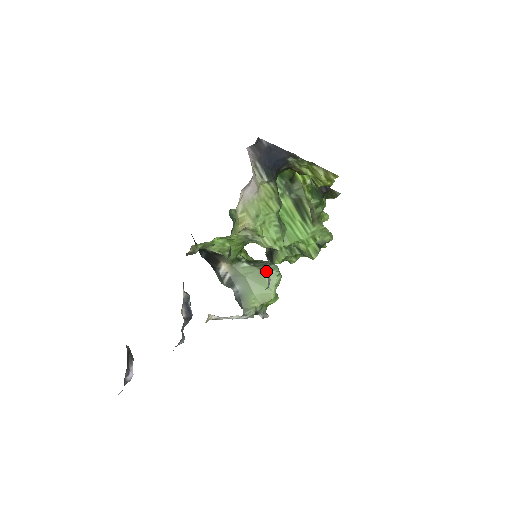
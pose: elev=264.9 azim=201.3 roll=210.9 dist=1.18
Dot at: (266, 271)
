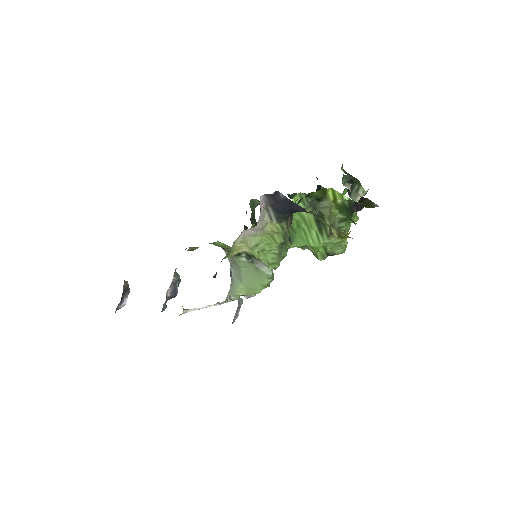
Dot at: (261, 271)
